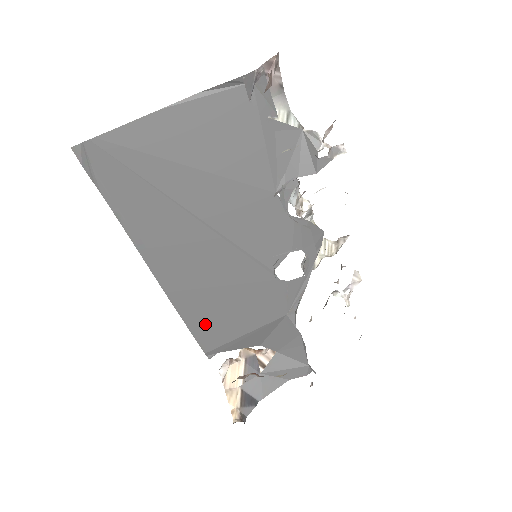
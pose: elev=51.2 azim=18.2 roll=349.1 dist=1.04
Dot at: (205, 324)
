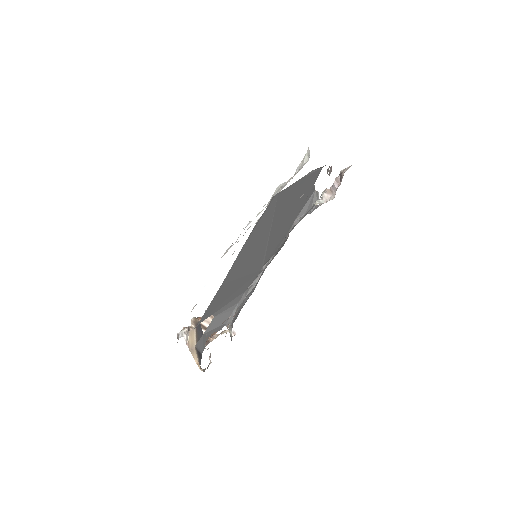
Dot at: (215, 304)
